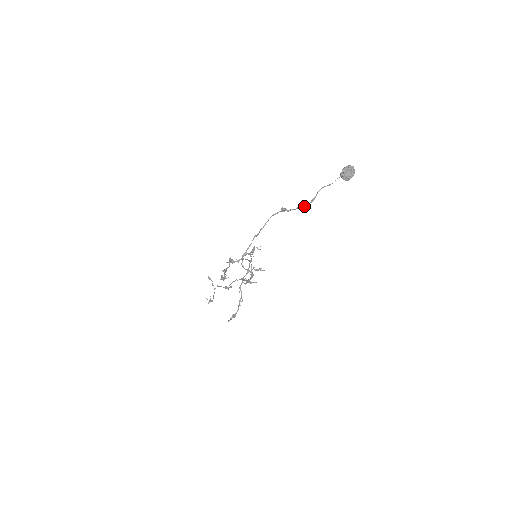
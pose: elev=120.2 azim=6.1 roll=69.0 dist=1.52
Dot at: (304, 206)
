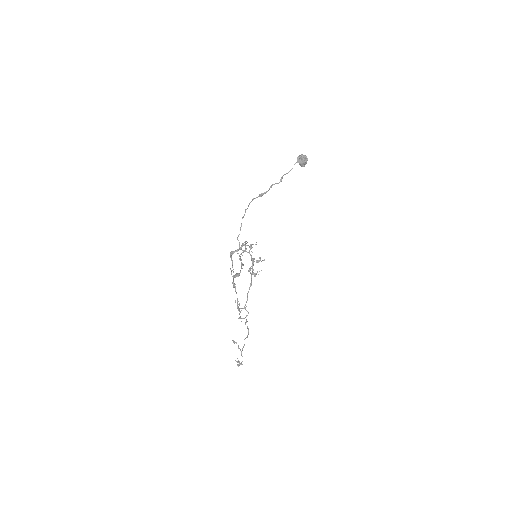
Dot at: occluded
